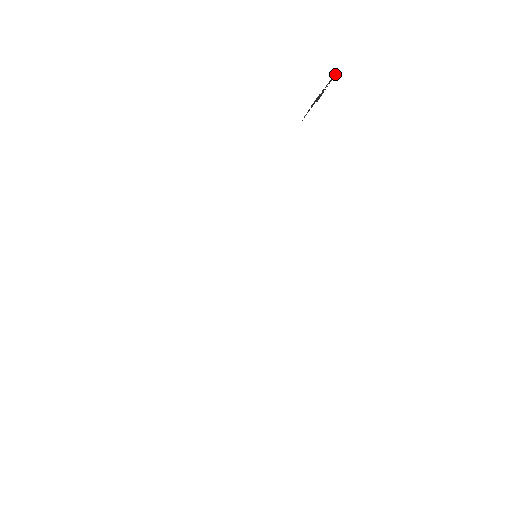
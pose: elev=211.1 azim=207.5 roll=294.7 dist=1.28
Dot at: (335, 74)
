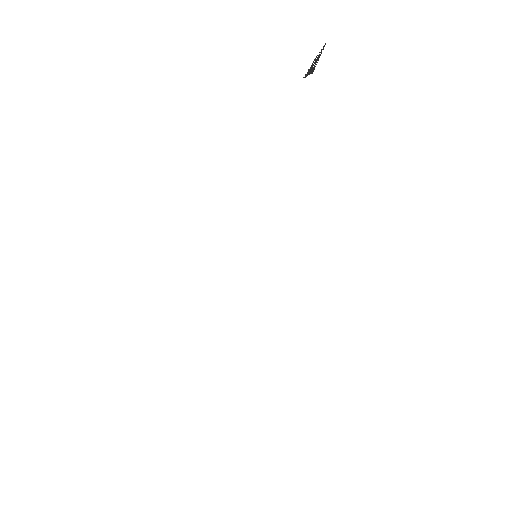
Dot at: occluded
